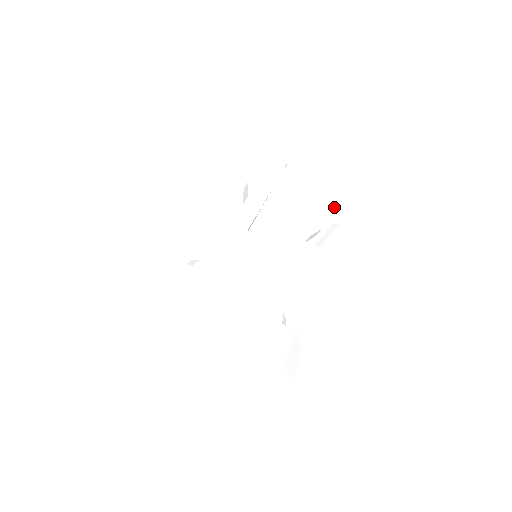
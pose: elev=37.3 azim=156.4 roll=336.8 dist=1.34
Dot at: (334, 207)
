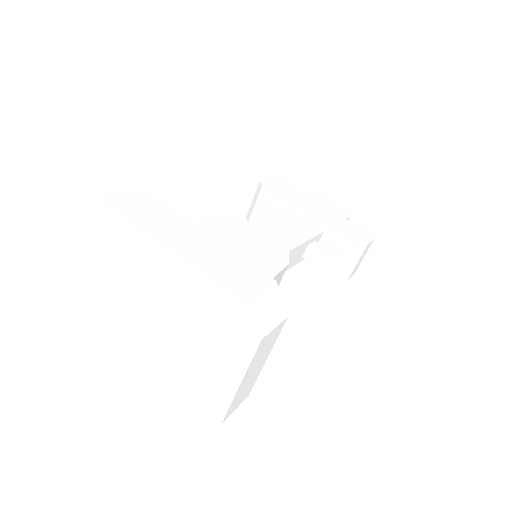
Dot at: (361, 232)
